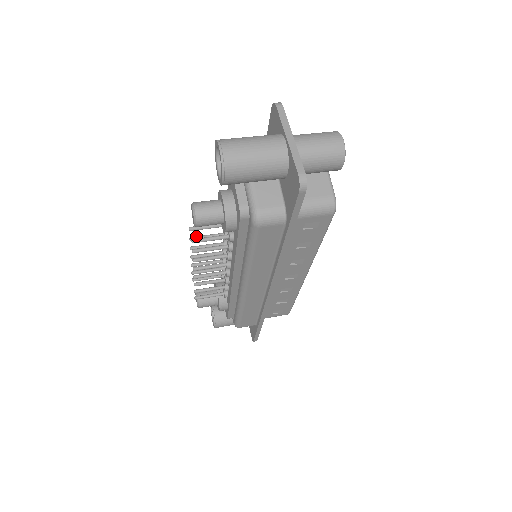
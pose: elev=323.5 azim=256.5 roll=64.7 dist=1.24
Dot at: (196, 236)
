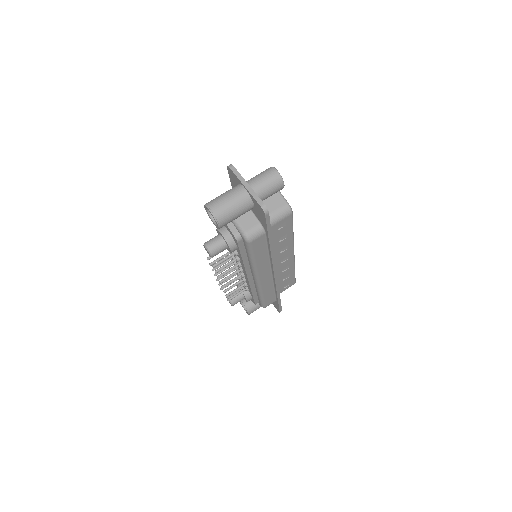
Dot at: (213, 261)
